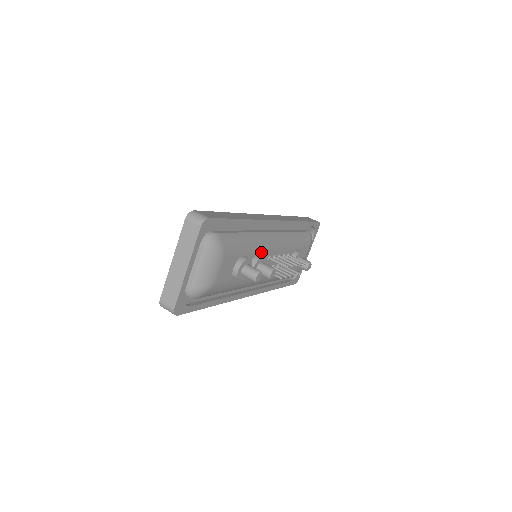
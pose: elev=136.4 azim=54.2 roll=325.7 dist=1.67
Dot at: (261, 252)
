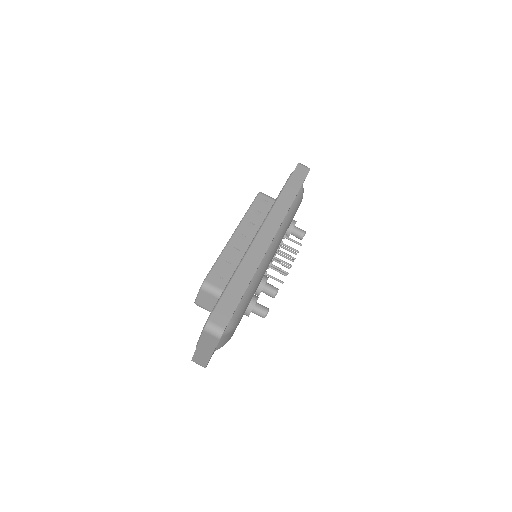
Dot at: occluded
